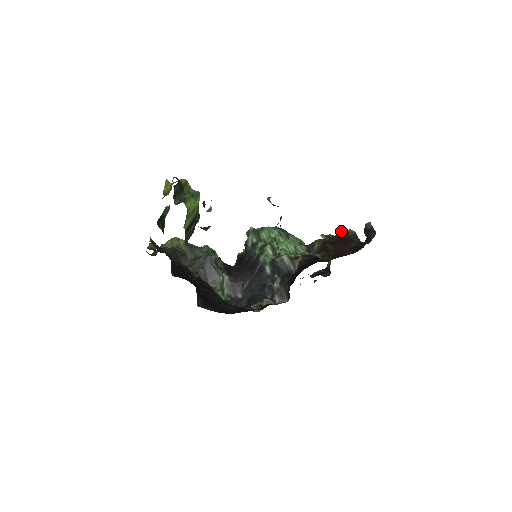
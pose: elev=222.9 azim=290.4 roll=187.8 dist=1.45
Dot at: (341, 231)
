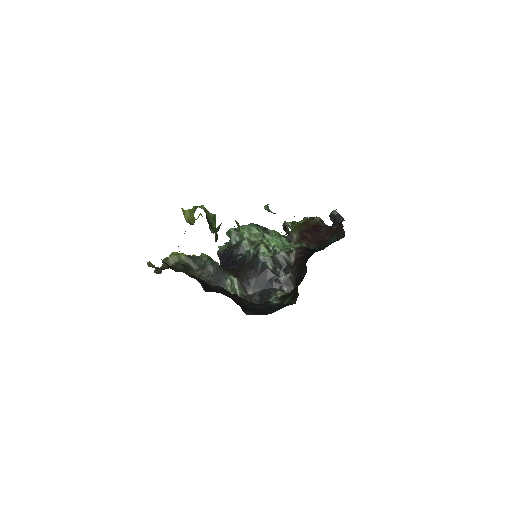
Dot at: (307, 218)
